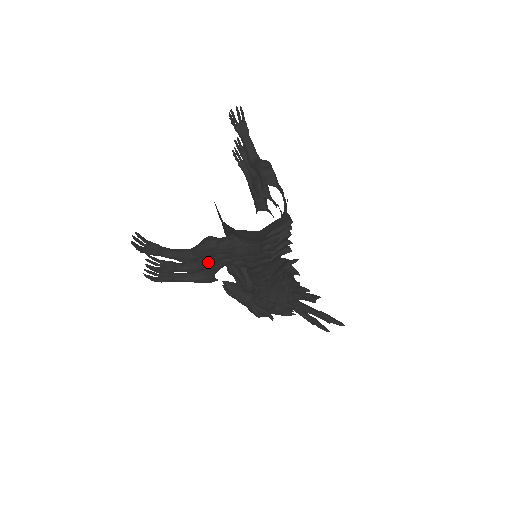
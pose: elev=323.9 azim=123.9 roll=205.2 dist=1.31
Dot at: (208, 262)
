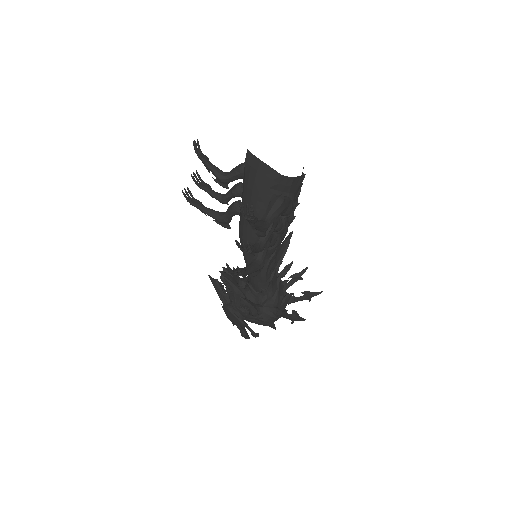
Dot at: (270, 232)
